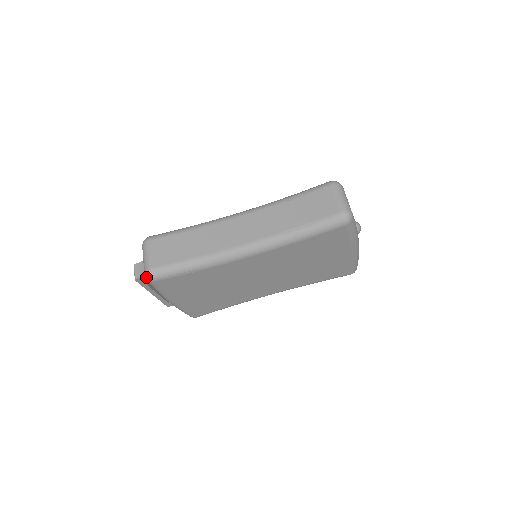
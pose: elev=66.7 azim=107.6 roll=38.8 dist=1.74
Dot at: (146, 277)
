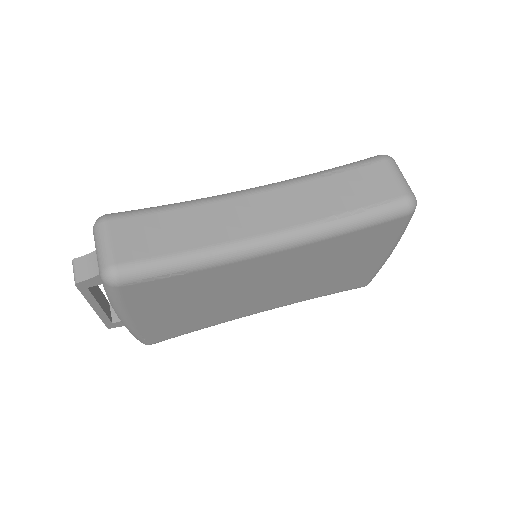
Dot at: (104, 279)
